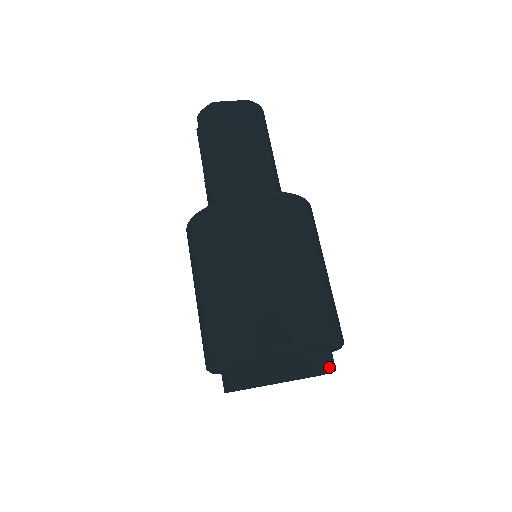
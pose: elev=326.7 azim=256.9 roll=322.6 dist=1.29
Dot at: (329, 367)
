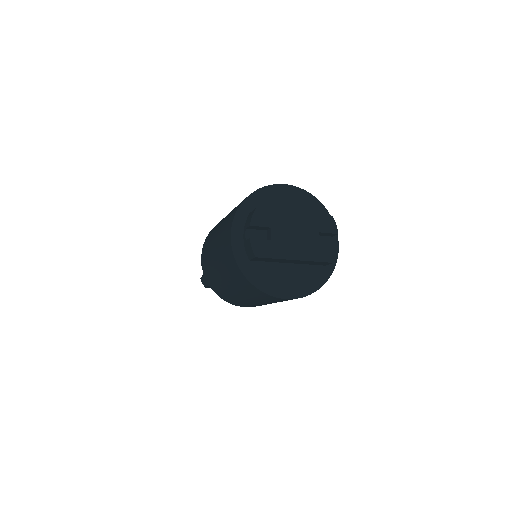
Dot at: (327, 217)
